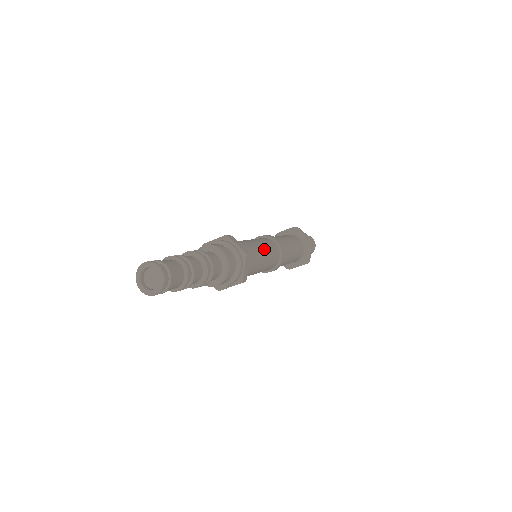
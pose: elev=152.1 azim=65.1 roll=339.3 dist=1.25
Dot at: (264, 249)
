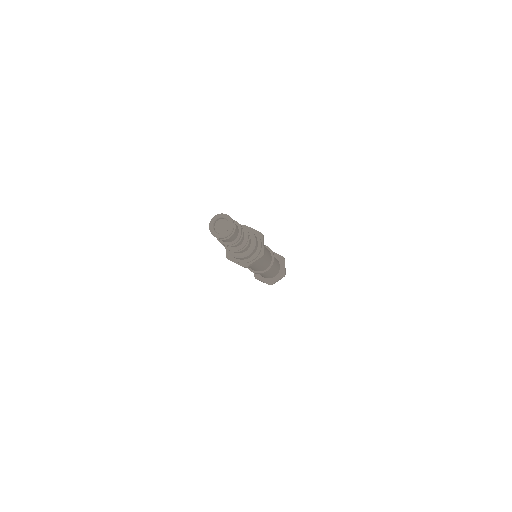
Dot at: (264, 245)
